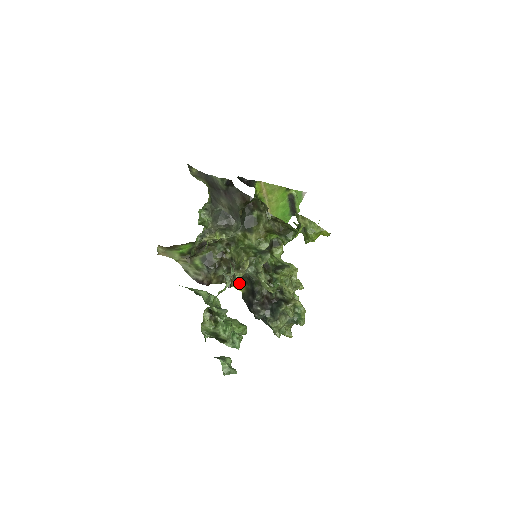
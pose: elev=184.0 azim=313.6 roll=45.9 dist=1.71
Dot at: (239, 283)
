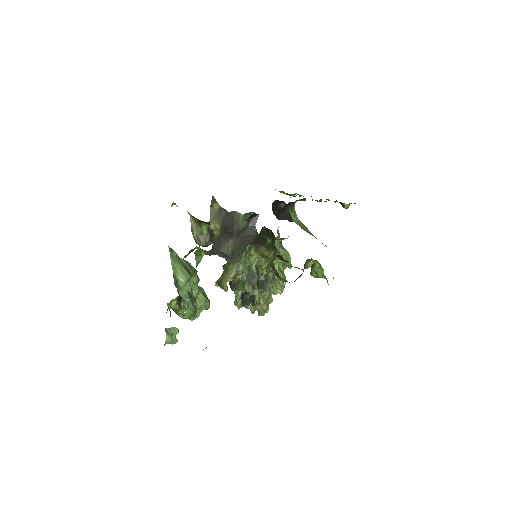
Dot at: occluded
